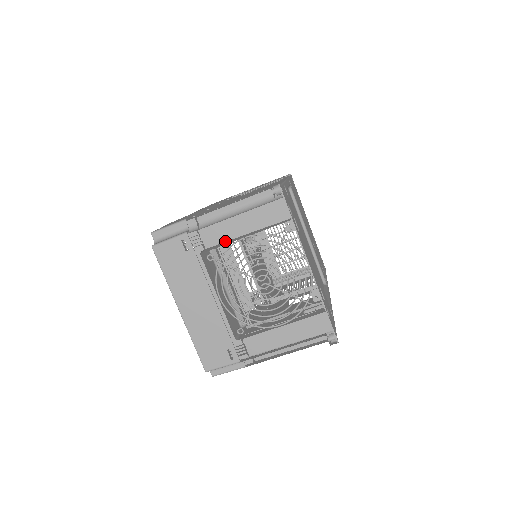
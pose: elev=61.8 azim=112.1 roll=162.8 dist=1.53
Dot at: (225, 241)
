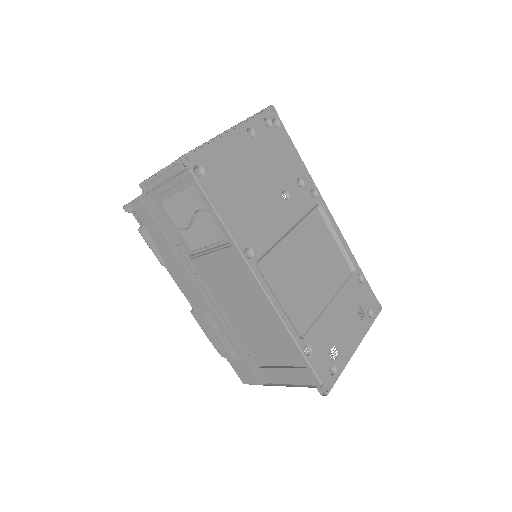
Dot at: occluded
